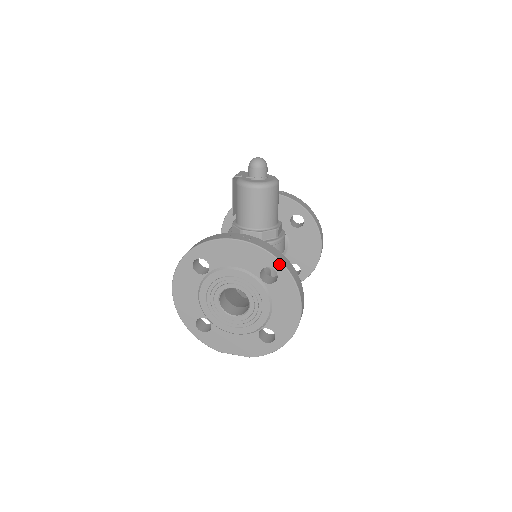
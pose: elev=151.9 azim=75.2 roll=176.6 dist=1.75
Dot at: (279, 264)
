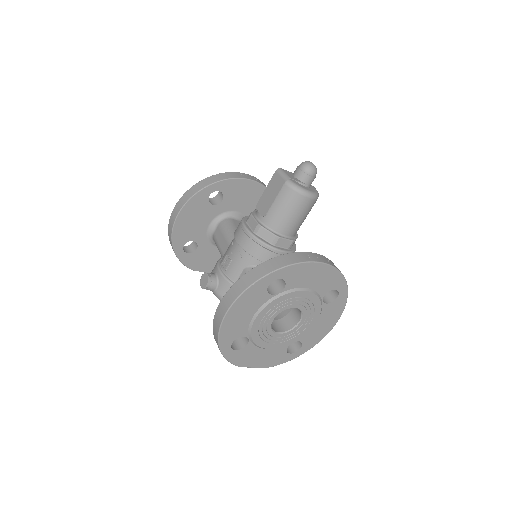
Dot at: (345, 287)
